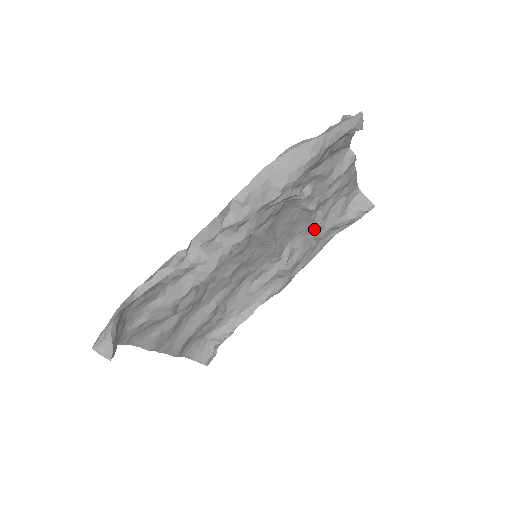
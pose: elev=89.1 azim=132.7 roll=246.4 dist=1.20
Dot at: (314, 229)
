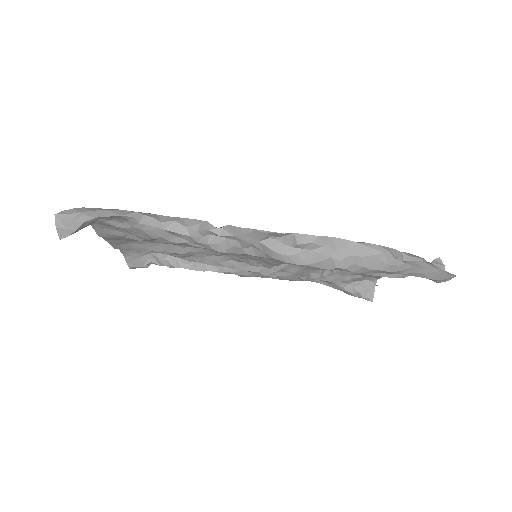
Dot at: (316, 272)
